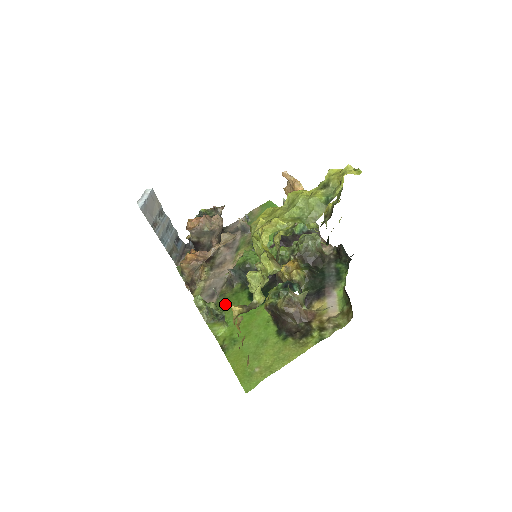
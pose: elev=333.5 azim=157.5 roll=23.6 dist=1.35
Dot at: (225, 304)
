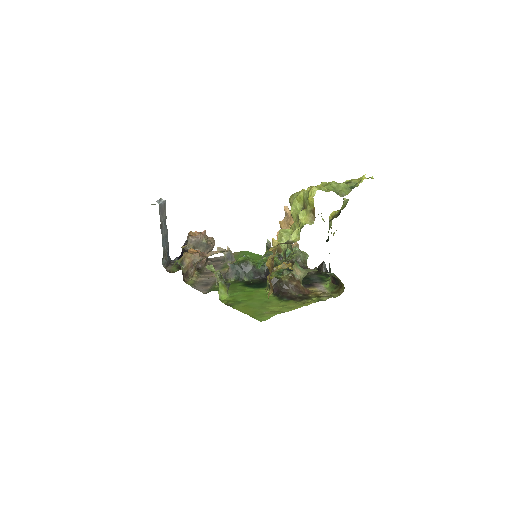
Dot at: occluded
